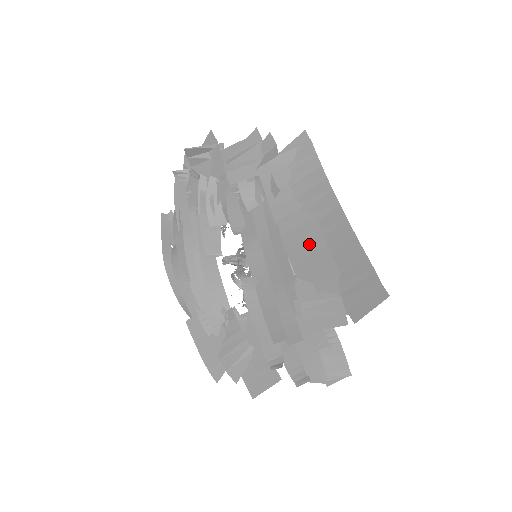
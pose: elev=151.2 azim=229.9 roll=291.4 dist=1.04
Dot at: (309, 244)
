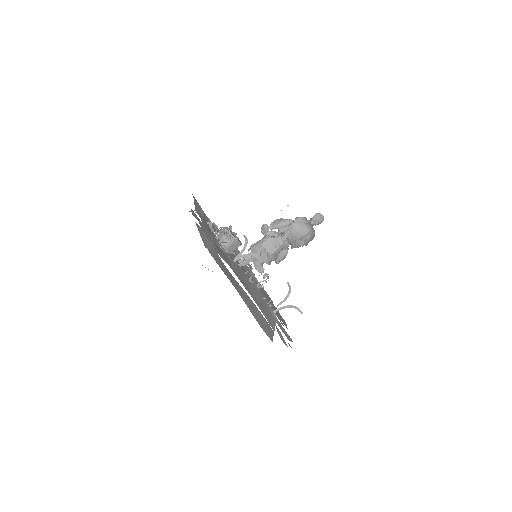
Dot at: occluded
